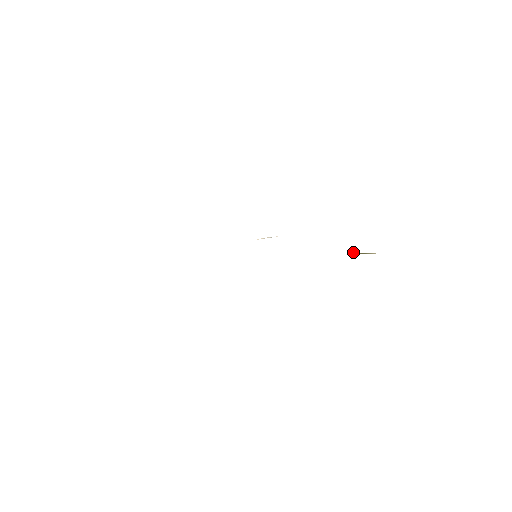
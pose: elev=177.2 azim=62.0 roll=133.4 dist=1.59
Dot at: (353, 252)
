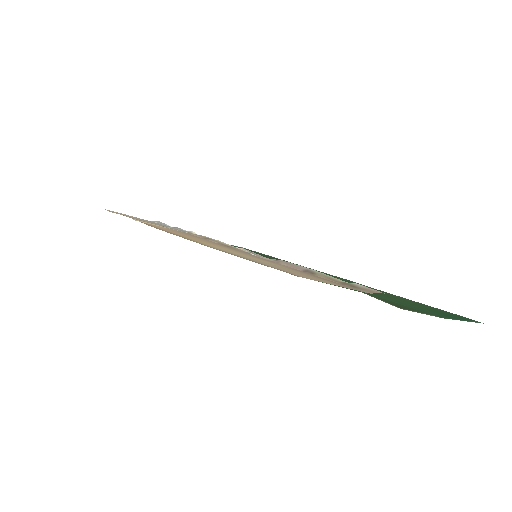
Dot at: occluded
